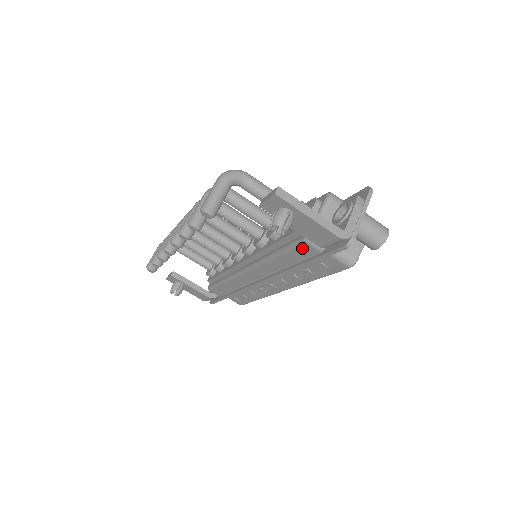
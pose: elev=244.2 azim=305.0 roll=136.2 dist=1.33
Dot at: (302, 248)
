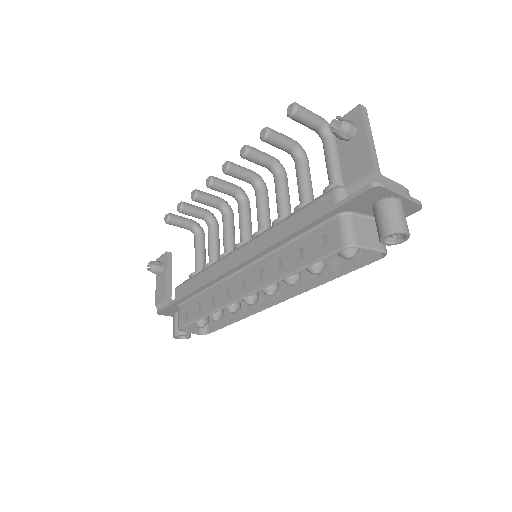
Dot at: (323, 200)
